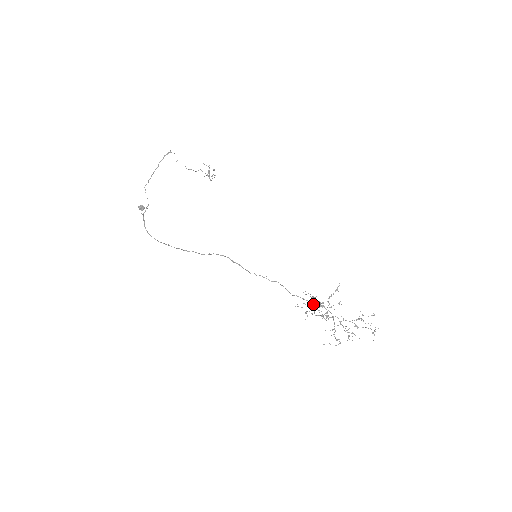
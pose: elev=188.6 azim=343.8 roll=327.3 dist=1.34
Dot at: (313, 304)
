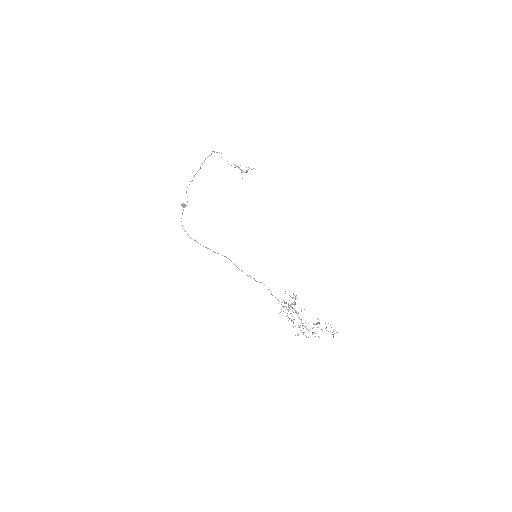
Dot at: (283, 306)
